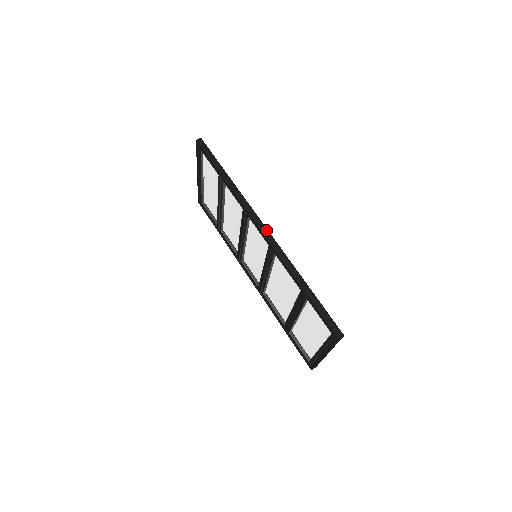
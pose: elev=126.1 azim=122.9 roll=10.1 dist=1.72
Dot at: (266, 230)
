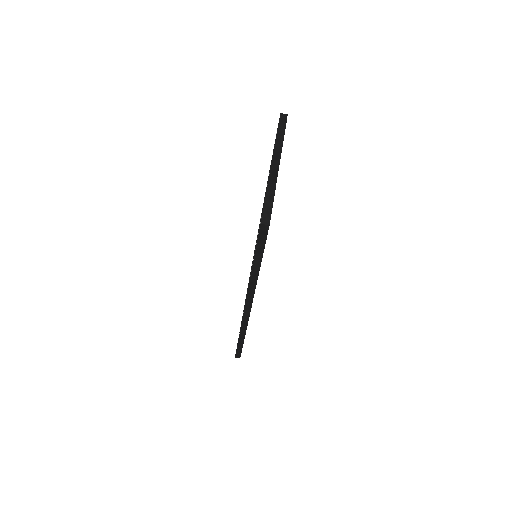
Dot at: (249, 311)
